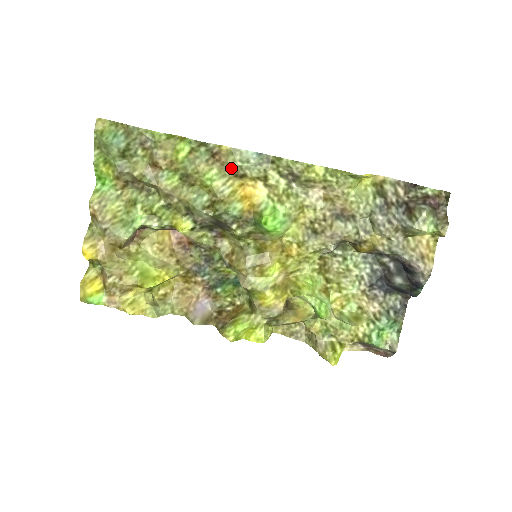
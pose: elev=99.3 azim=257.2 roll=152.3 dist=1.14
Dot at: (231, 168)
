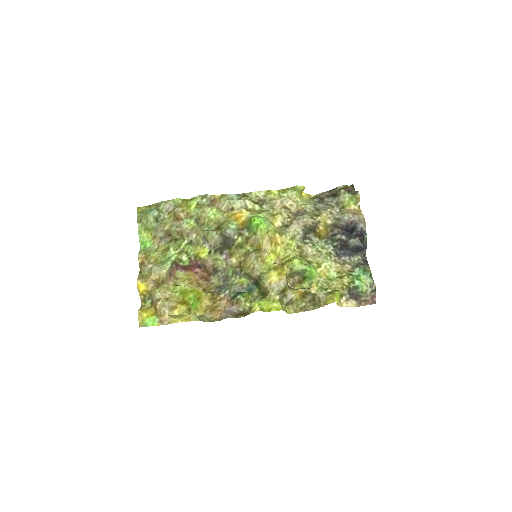
Dot at: (224, 206)
